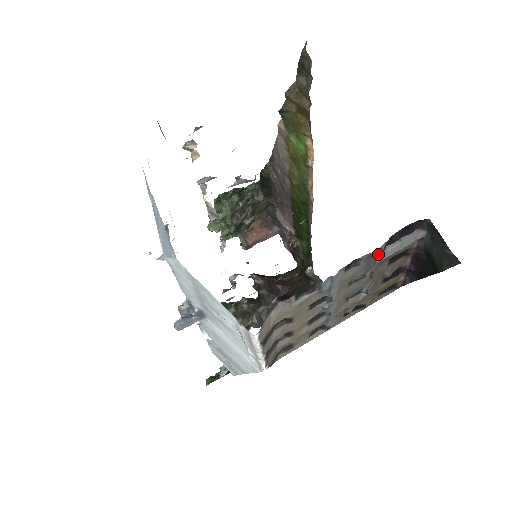
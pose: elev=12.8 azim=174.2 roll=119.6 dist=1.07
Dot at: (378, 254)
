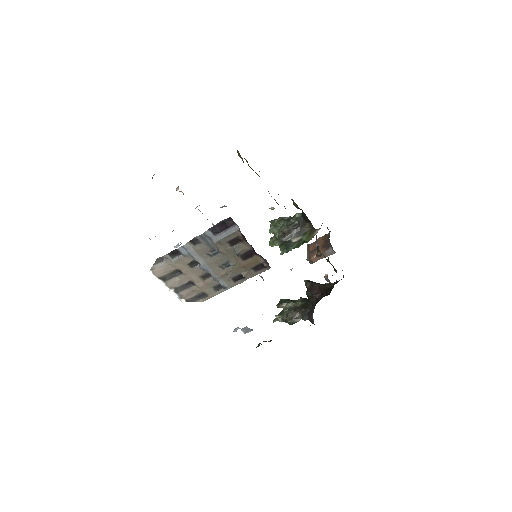
Dot at: (210, 237)
